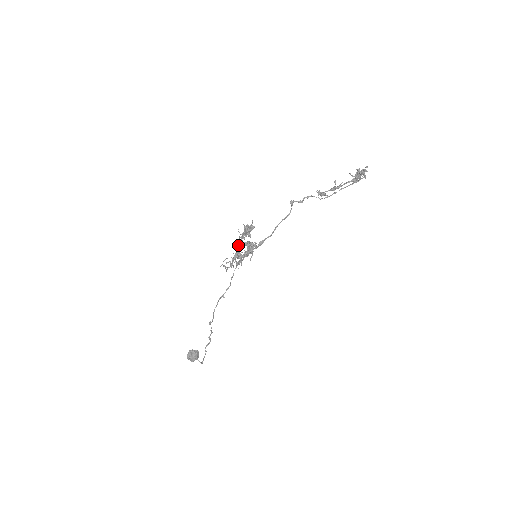
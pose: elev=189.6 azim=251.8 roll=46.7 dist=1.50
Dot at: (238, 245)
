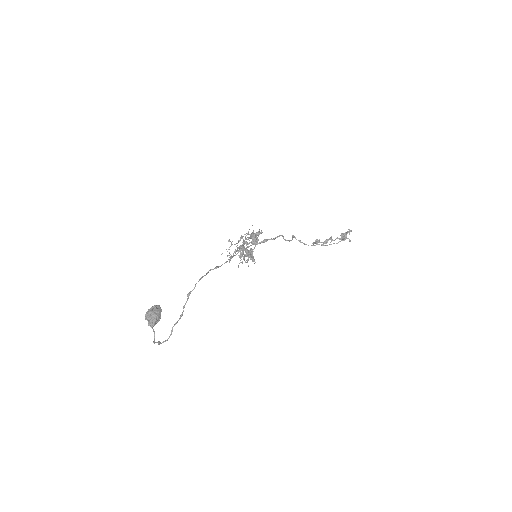
Dot at: occluded
